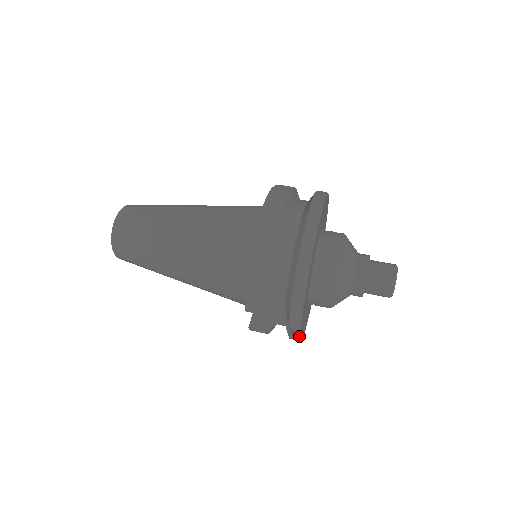
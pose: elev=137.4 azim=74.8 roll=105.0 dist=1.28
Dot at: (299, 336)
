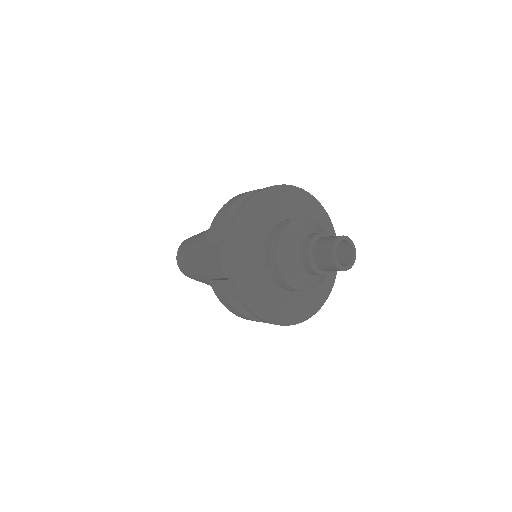
Dot at: (232, 267)
